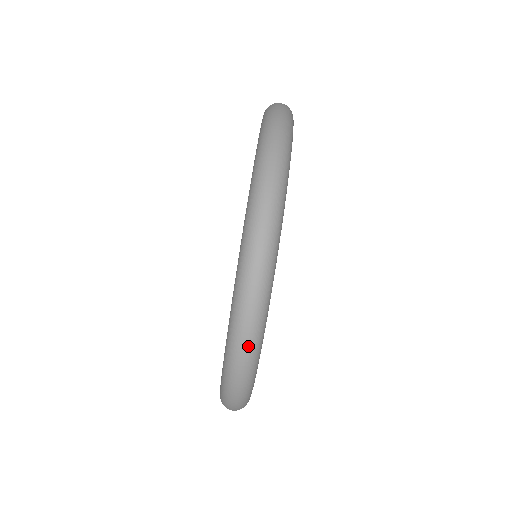
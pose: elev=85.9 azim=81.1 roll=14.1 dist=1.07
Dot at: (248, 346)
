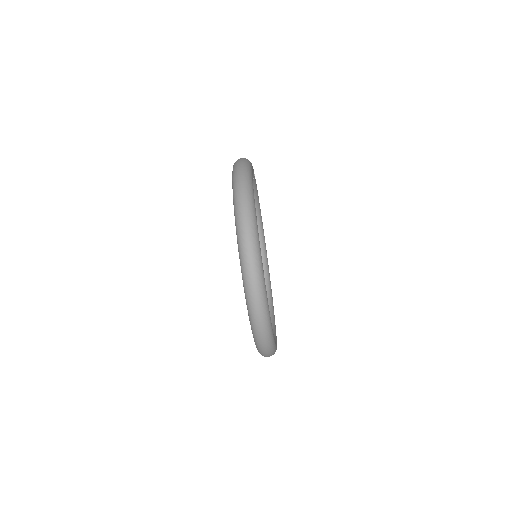
Dot at: occluded
